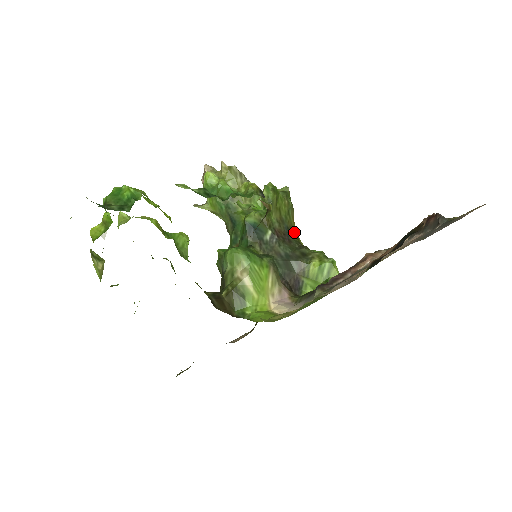
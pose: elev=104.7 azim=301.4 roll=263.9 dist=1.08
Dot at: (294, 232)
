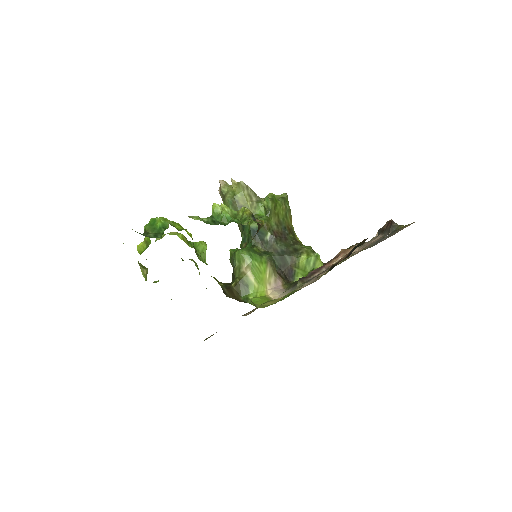
Dot at: (291, 230)
